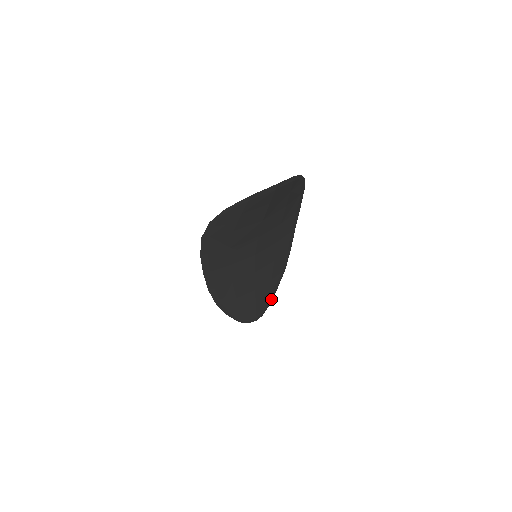
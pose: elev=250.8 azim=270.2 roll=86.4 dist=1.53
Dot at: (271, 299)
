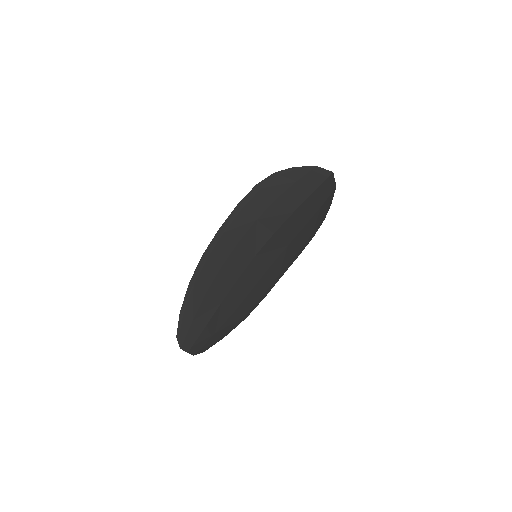
Dot at: (213, 343)
